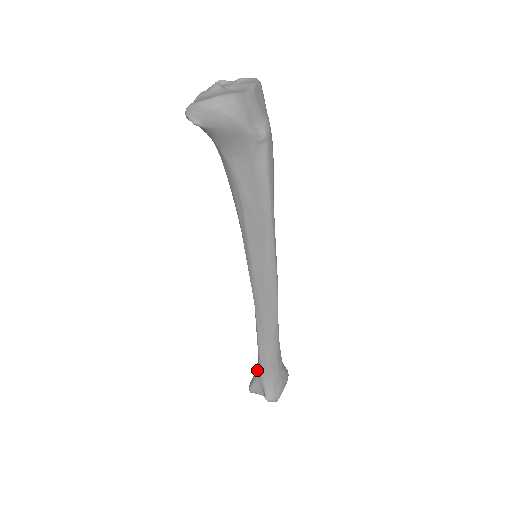
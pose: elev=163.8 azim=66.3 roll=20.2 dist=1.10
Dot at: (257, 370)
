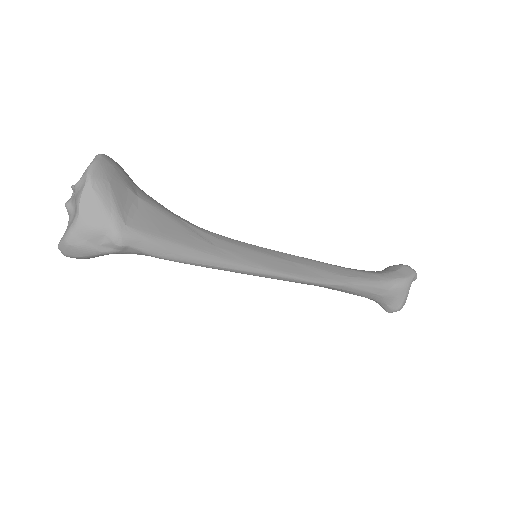
Dot at: occluded
